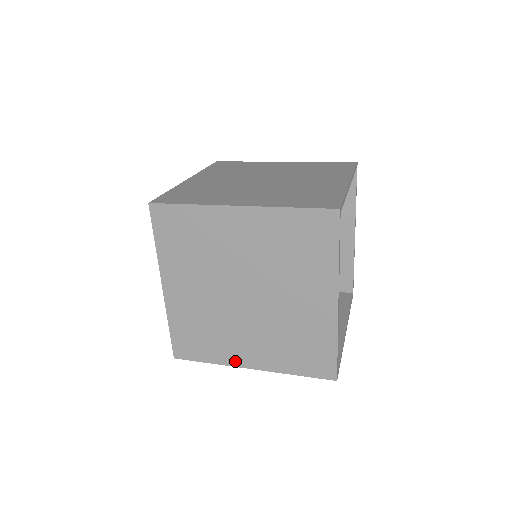
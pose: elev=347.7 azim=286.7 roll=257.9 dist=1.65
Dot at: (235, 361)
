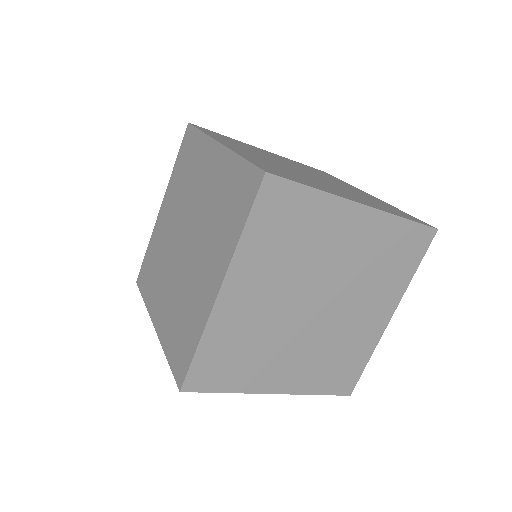
Dot at: (262, 386)
